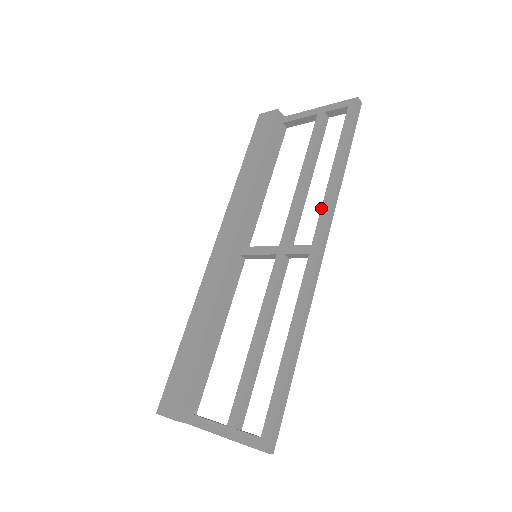
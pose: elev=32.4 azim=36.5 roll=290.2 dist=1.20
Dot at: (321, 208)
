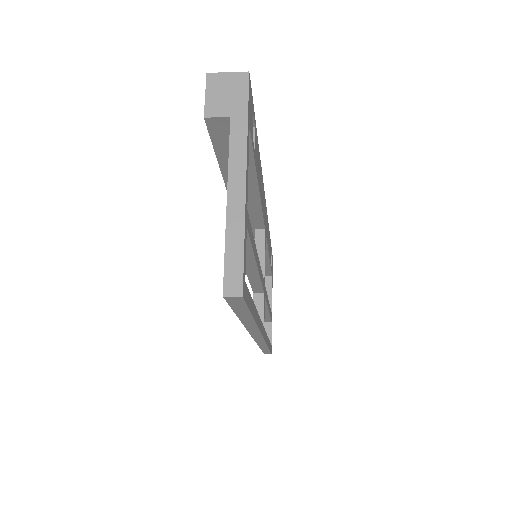
Dot at: occluded
